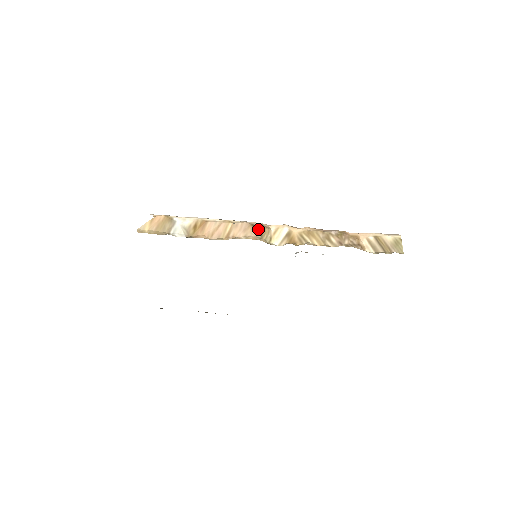
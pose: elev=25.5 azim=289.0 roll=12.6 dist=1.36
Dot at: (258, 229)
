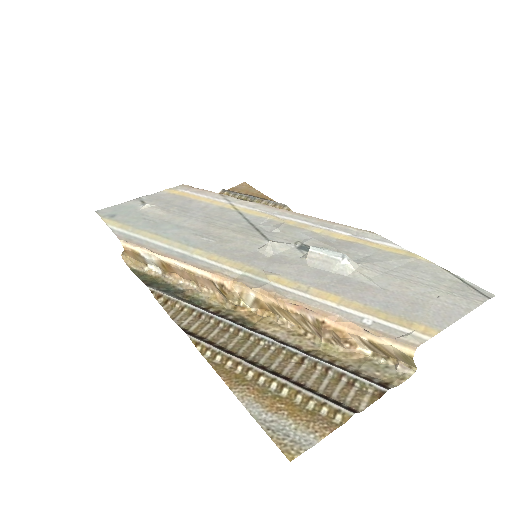
Dot at: (220, 291)
